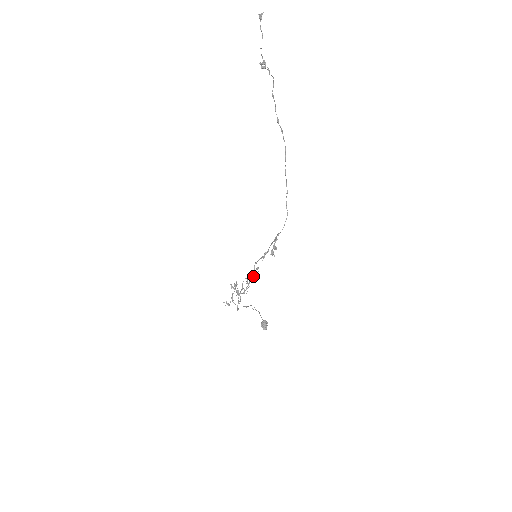
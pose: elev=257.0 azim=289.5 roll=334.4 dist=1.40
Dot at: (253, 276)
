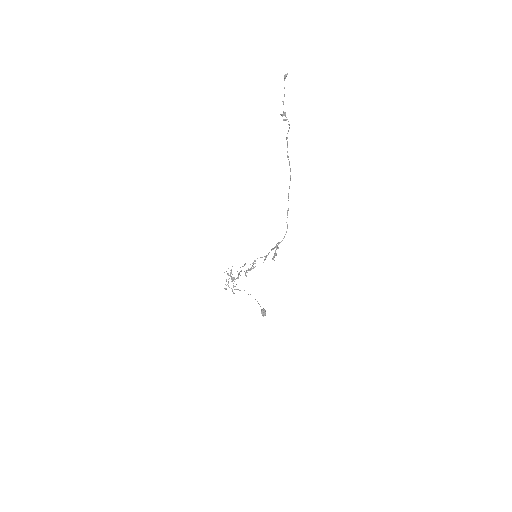
Dot at: (250, 270)
